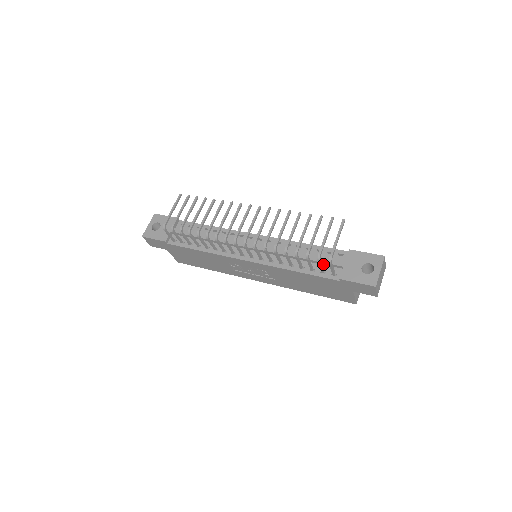
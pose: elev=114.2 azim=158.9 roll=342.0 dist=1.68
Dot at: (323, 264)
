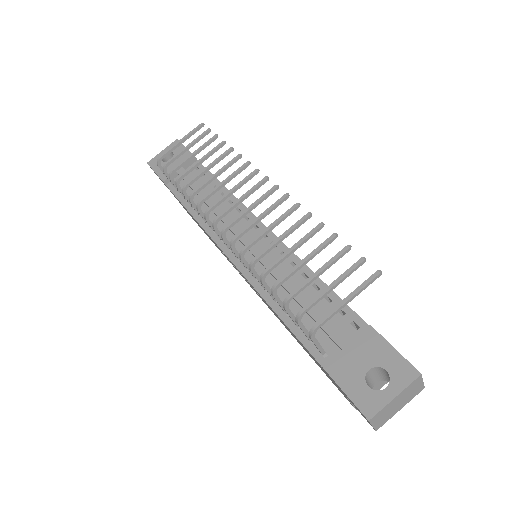
Dot at: occluded
